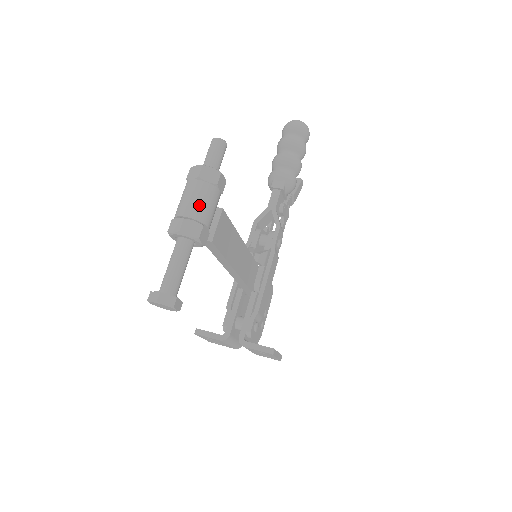
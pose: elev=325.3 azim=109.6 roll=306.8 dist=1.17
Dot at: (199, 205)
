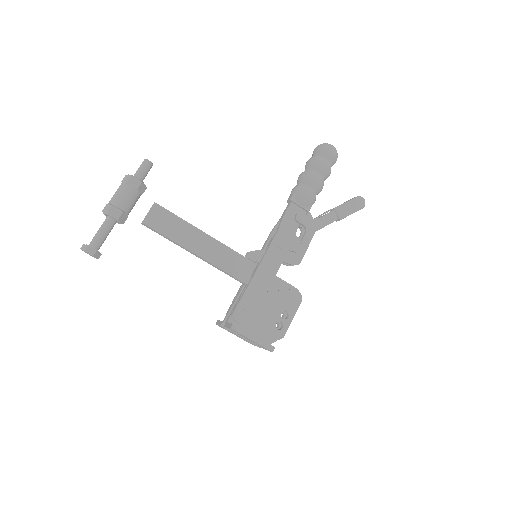
Dot at: (114, 195)
